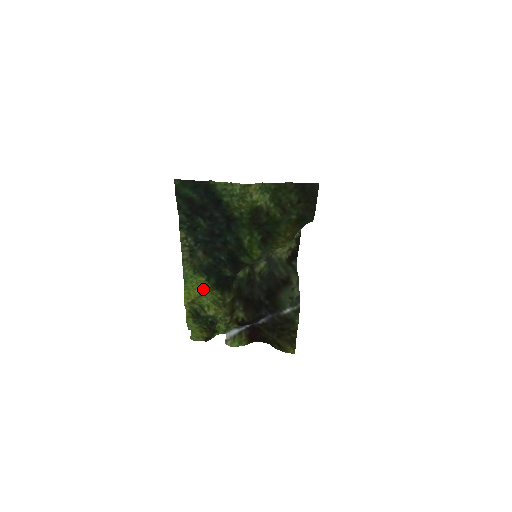
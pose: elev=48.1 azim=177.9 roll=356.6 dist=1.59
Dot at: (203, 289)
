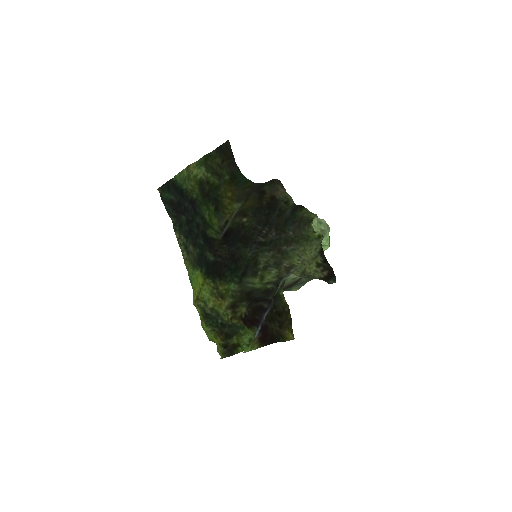
Dot at: (201, 282)
